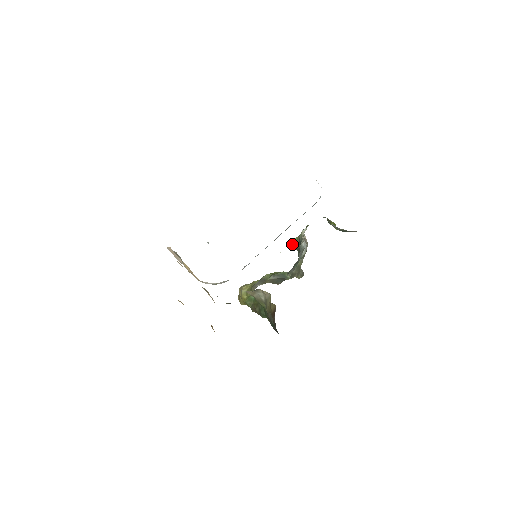
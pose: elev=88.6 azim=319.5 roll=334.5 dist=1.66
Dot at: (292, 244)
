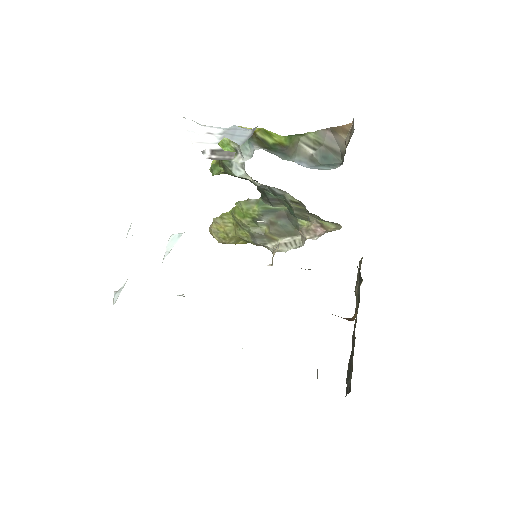
Dot at: occluded
